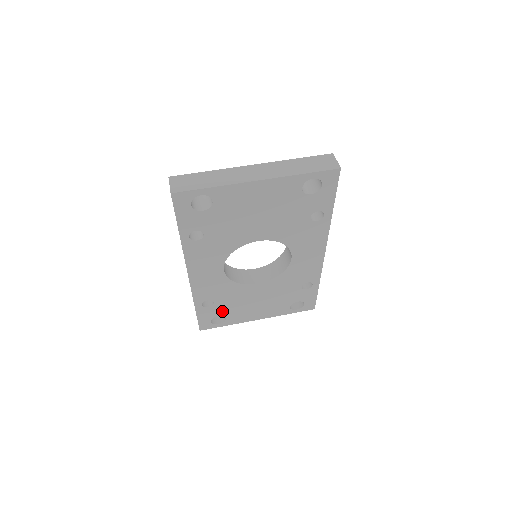
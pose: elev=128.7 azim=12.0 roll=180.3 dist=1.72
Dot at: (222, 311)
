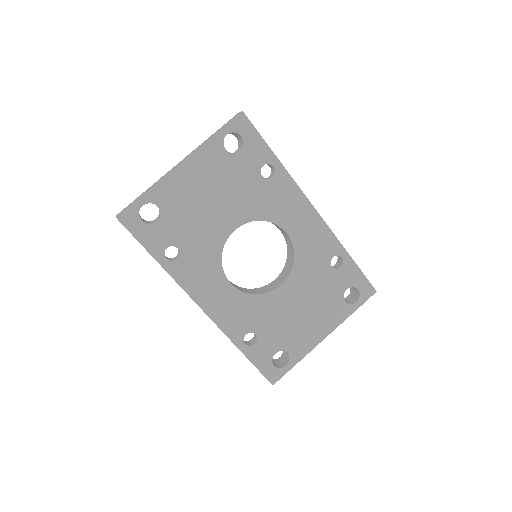
Dot at: (274, 343)
